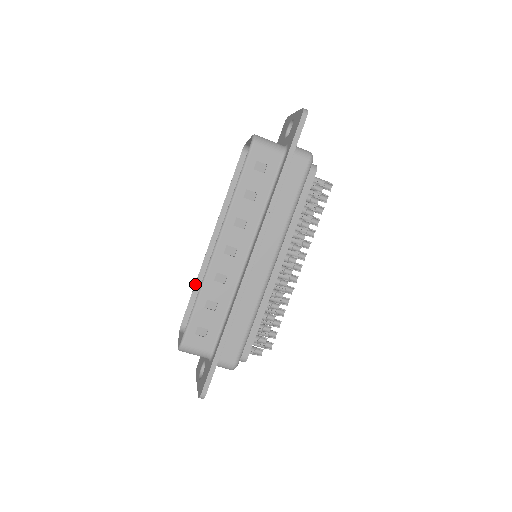
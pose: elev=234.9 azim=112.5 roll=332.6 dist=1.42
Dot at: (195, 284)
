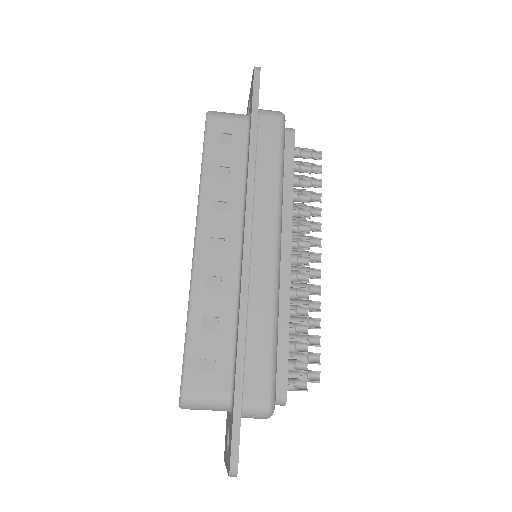
Dot at: occluded
